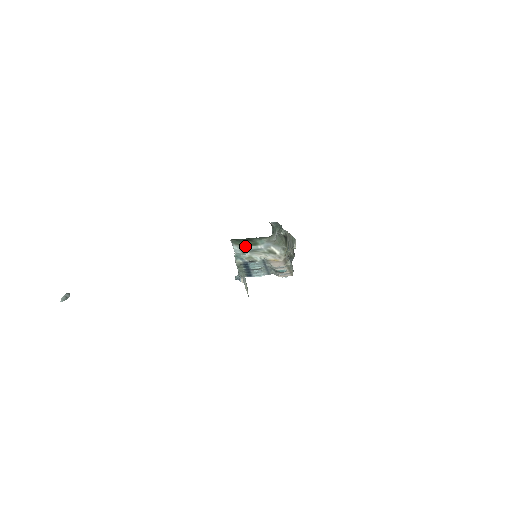
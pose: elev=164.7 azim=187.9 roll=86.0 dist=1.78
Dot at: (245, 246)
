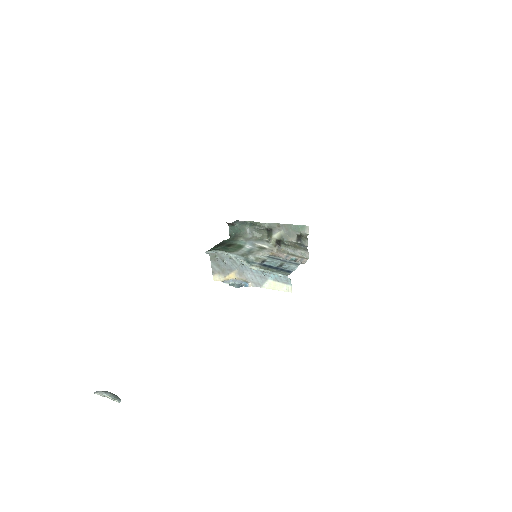
Dot at: (237, 251)
